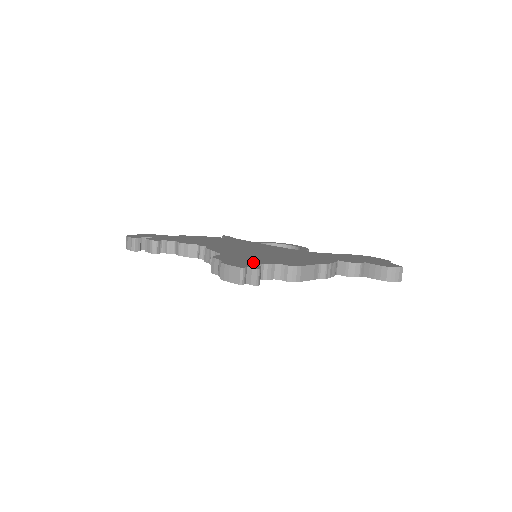
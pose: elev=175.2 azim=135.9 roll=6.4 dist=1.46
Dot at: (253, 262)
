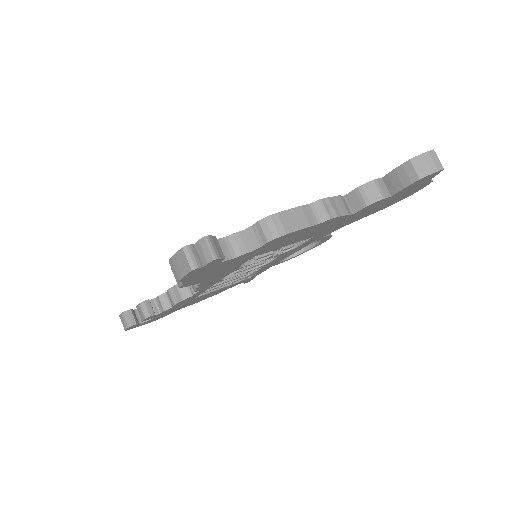
Dot at: occluded
